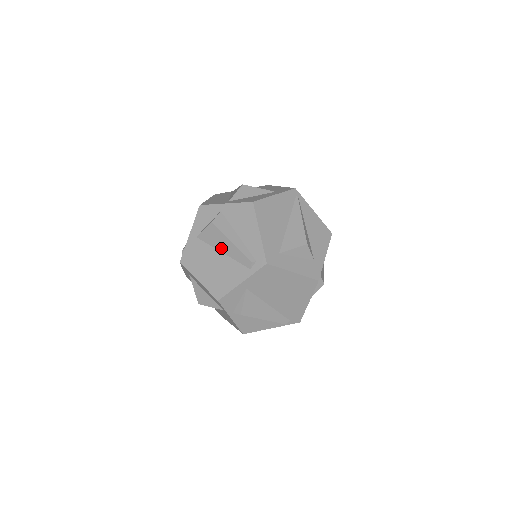
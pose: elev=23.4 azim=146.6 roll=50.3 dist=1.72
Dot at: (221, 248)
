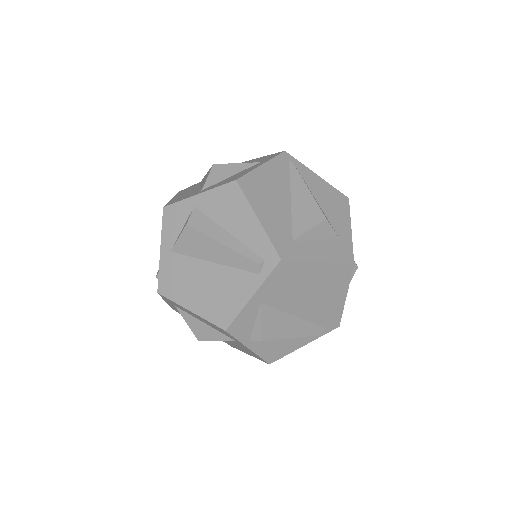
Dot at: (209, 256)
